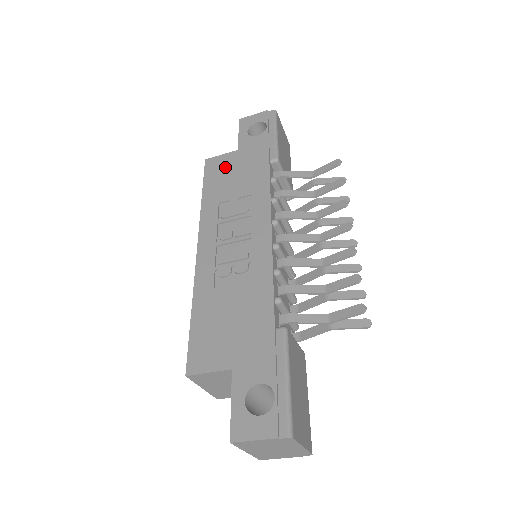
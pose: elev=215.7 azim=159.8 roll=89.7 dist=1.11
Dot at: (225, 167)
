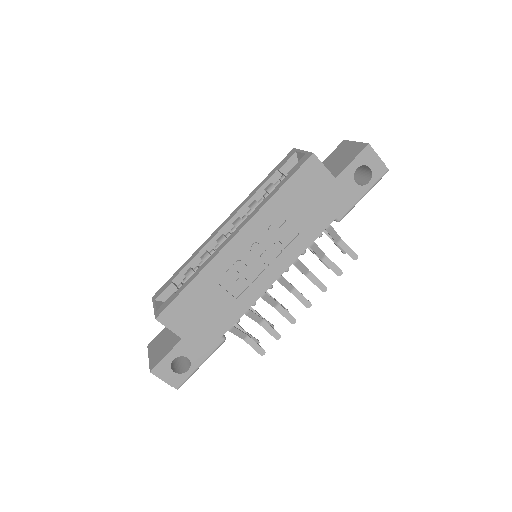
Dot at: (314, 184)
